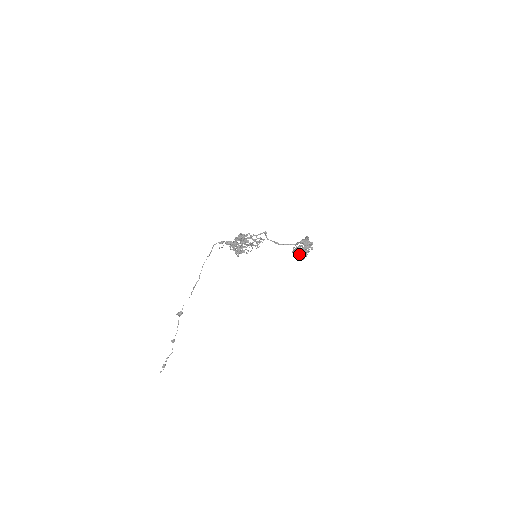
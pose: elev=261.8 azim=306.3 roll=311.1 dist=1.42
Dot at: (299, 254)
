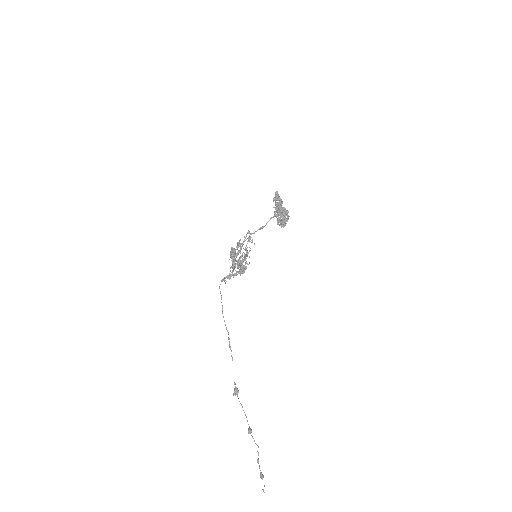
Dot at: (283, 220)
